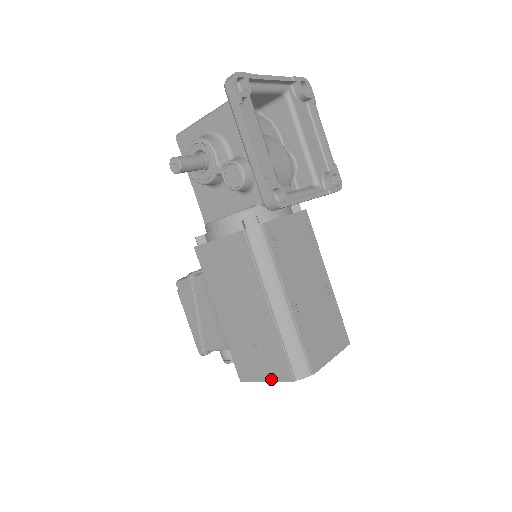
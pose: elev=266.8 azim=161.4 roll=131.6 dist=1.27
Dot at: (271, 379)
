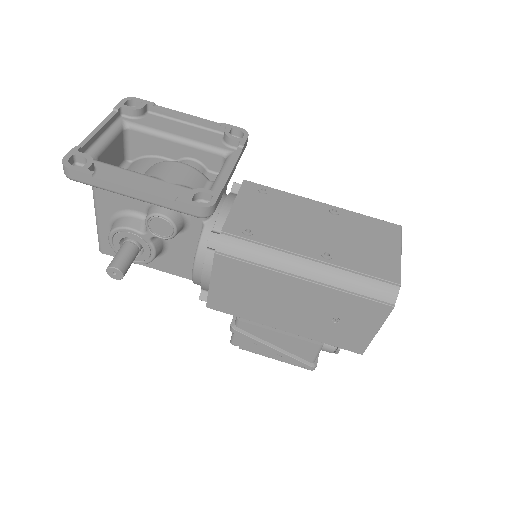
Dot at: (377, 326)
